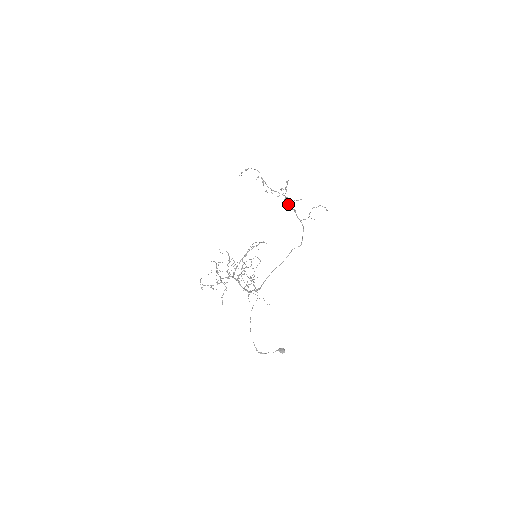
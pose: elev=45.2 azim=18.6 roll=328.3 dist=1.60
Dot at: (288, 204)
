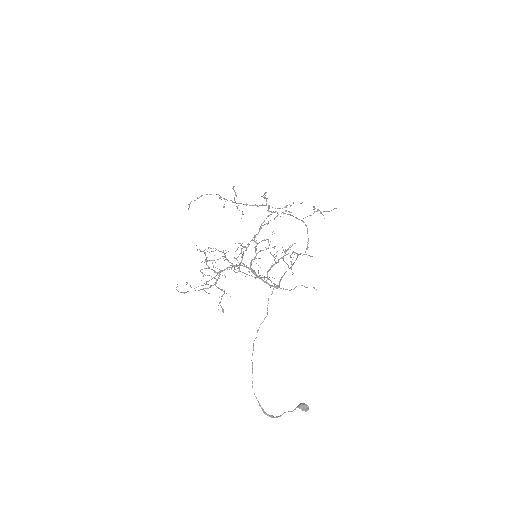
Dot at: occluded
